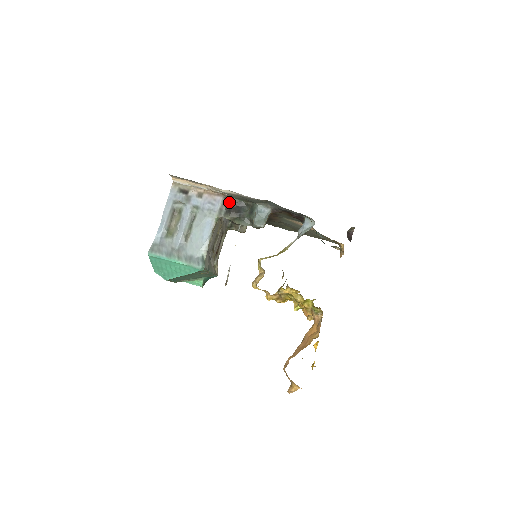
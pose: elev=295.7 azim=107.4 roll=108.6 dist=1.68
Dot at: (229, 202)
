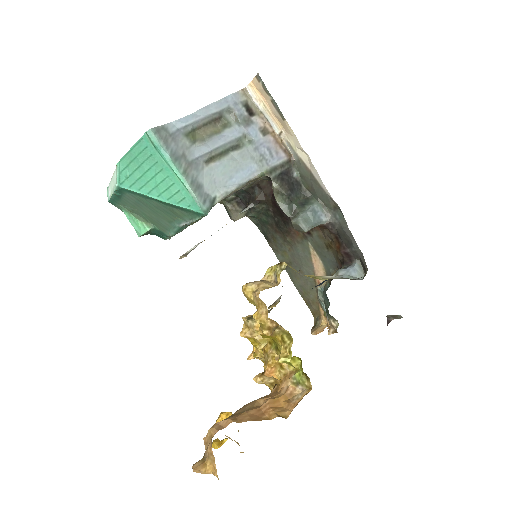
Dot at: (289, 170)
